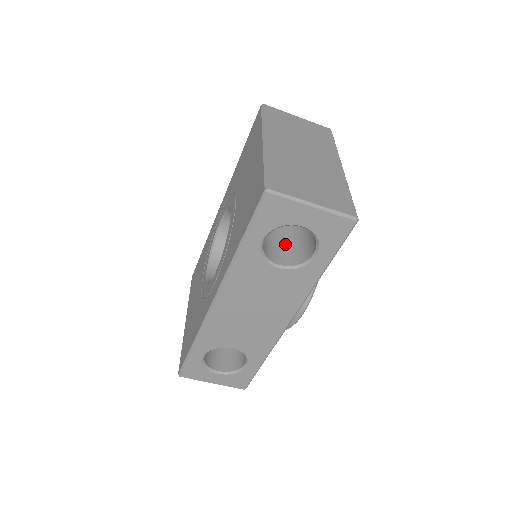
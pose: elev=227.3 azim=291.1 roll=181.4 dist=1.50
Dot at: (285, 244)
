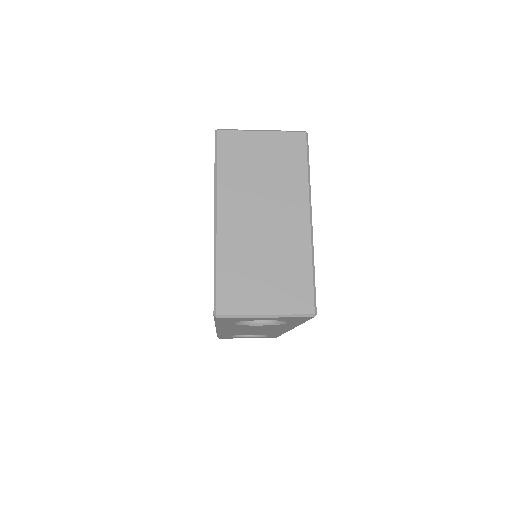
Dot at: occluded
